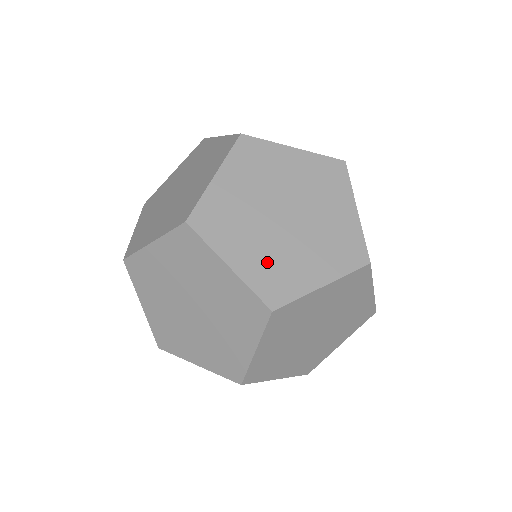
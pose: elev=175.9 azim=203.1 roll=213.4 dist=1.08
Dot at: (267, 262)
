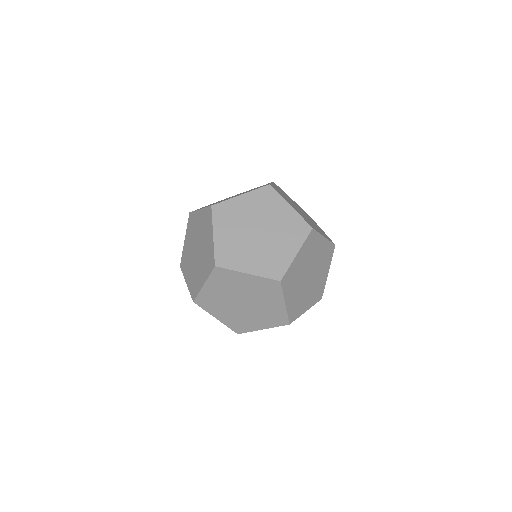
Dot at: (231, 245)
